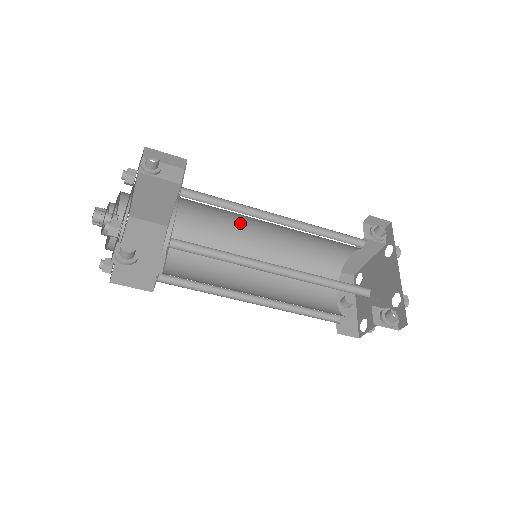
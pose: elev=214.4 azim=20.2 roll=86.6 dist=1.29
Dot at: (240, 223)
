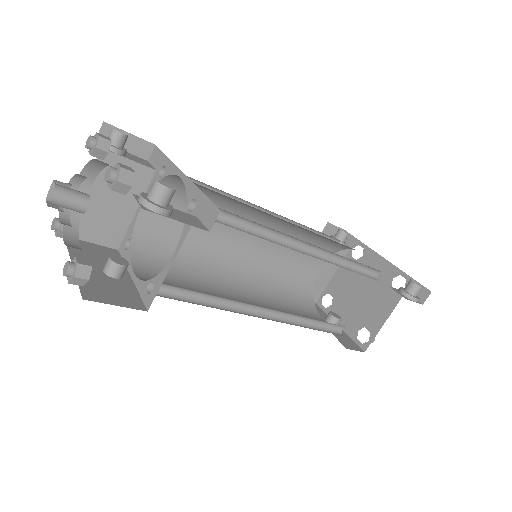
Dot at: (217, 231)
